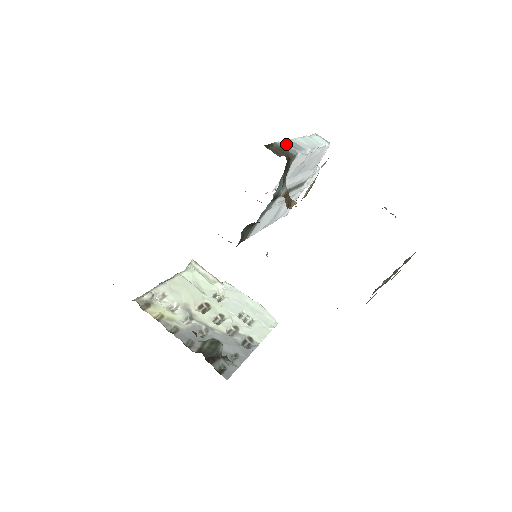
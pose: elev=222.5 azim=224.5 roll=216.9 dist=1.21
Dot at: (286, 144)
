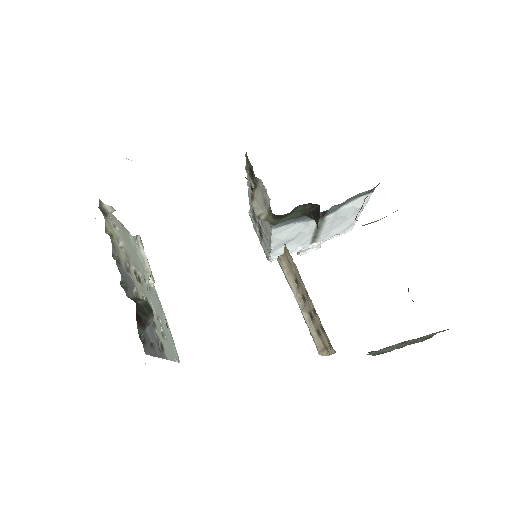
Dot at: occluded
